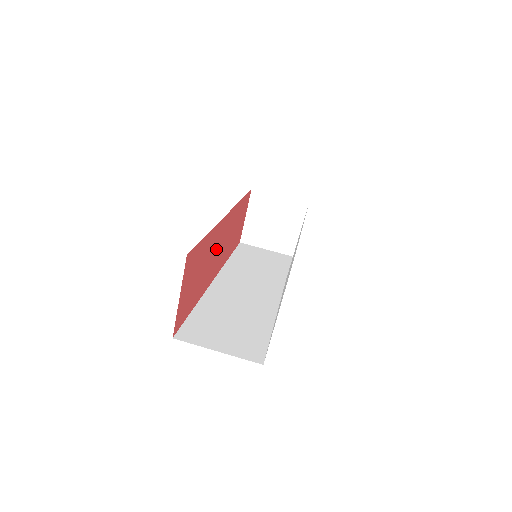
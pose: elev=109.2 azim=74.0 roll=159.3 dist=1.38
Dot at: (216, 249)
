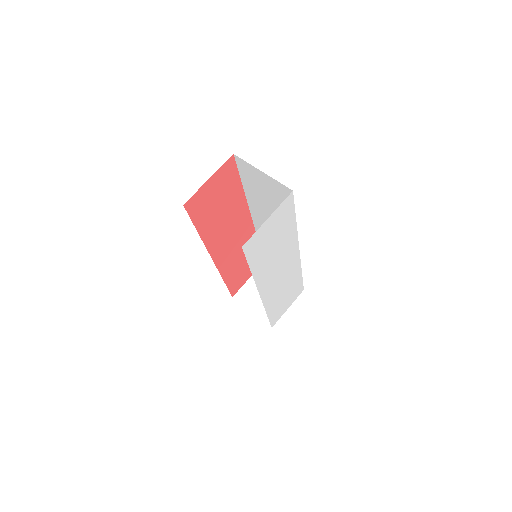
Dot at: (232, 229)
